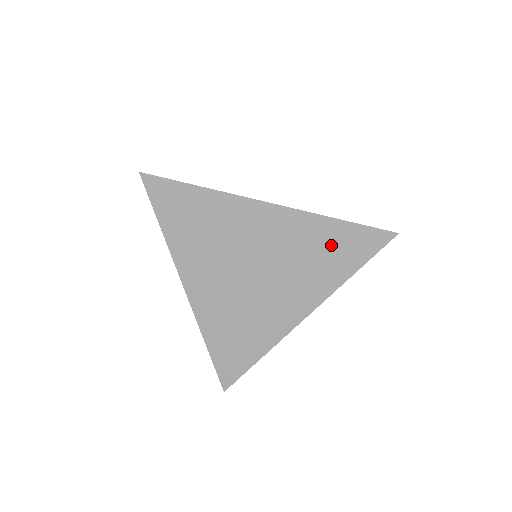
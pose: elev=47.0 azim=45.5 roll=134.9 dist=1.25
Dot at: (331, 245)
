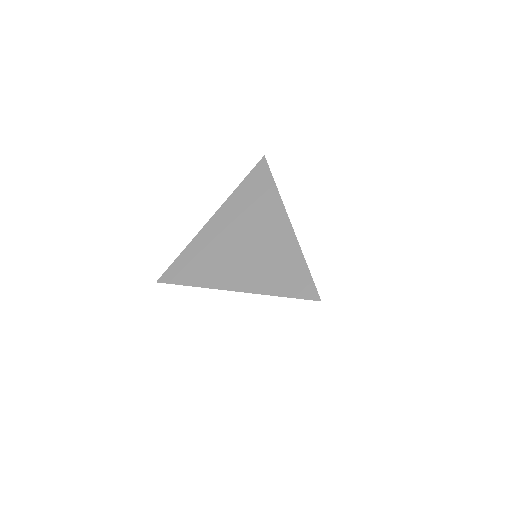
Dot at: (288, 270)
